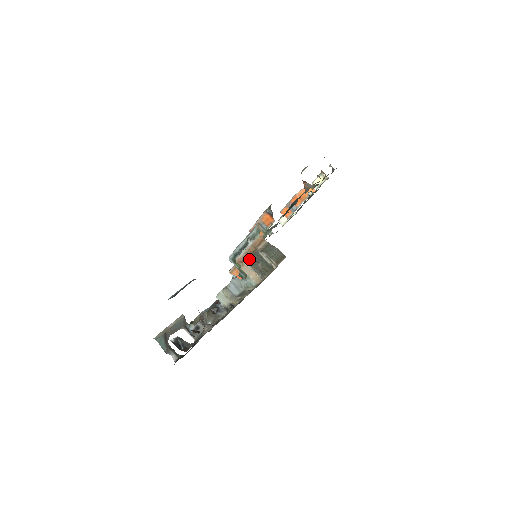
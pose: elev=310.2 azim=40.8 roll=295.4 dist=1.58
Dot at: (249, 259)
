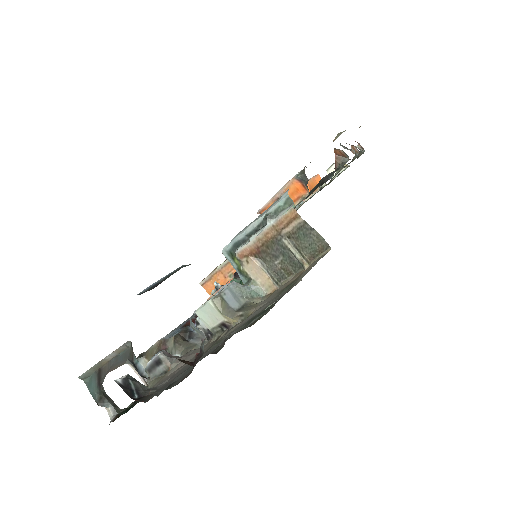
Dot at: (261, 251)
